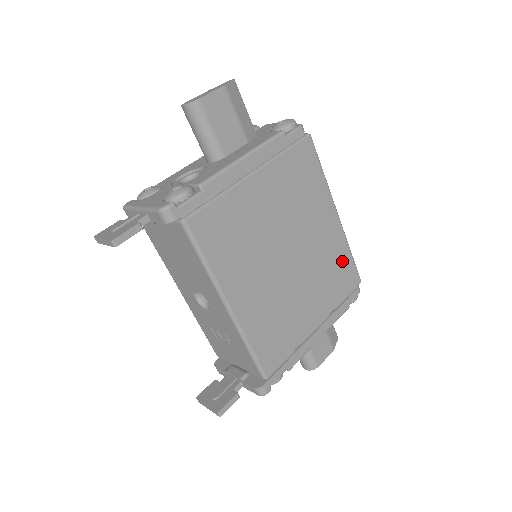
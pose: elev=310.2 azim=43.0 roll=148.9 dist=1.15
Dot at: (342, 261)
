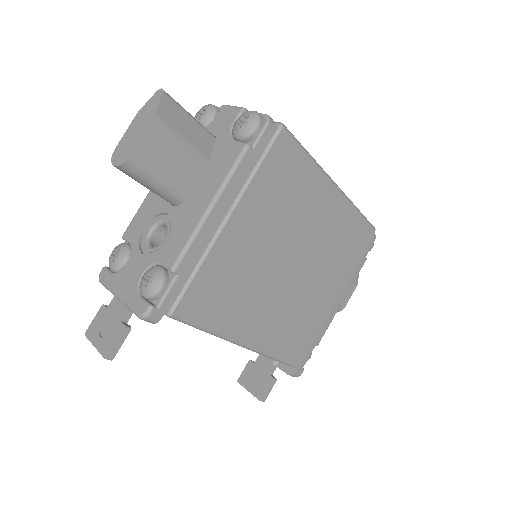
Dot at: (351, 227)
